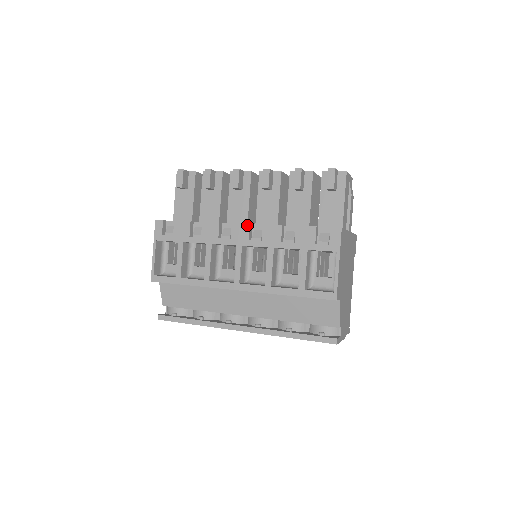
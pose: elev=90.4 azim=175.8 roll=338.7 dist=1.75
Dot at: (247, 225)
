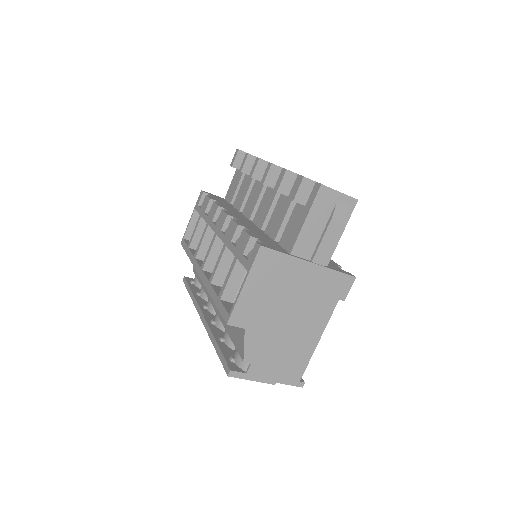
Dot at: (226, 215)
